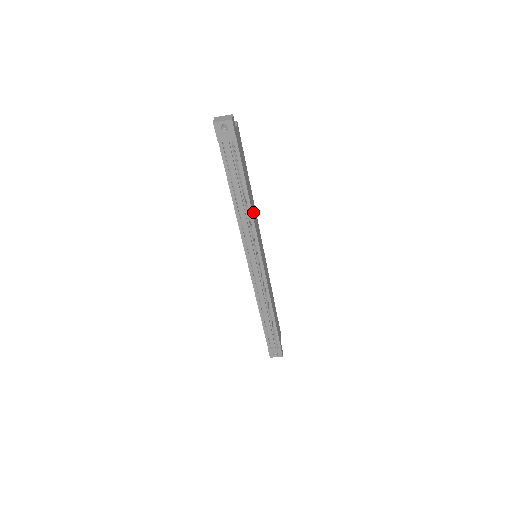
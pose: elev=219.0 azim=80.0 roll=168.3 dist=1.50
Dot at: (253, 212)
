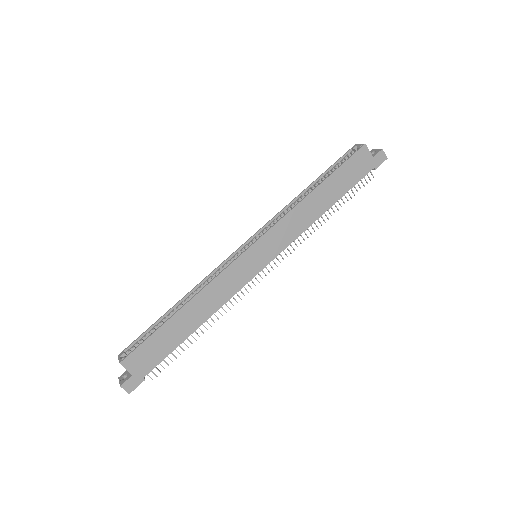
Dot at: (212, 305)
